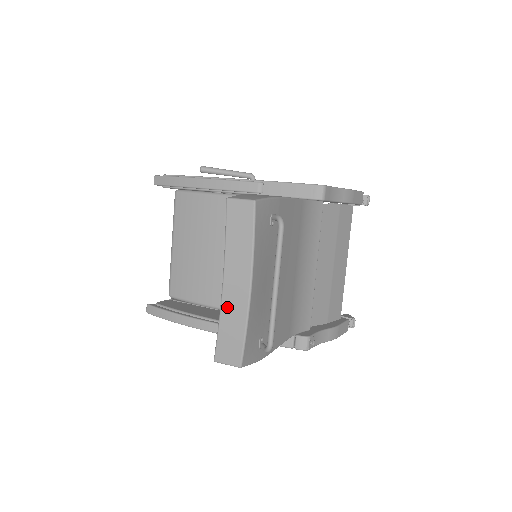
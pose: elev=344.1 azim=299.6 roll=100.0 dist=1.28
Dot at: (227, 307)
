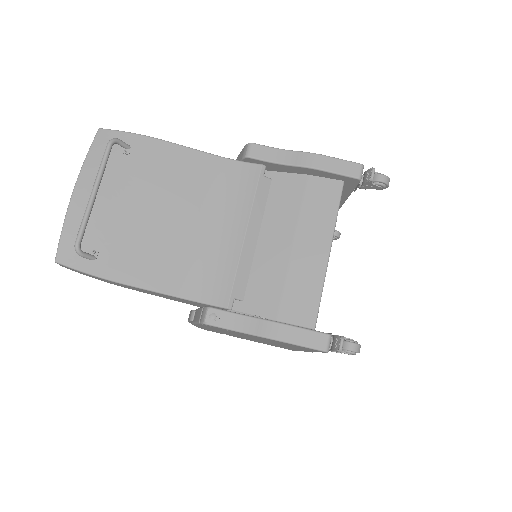
Dot at: occluded
